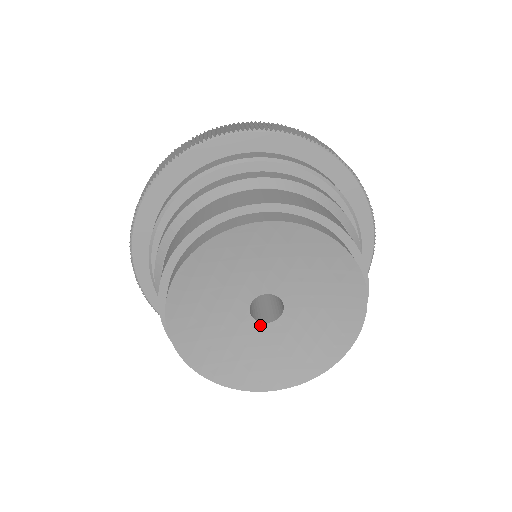
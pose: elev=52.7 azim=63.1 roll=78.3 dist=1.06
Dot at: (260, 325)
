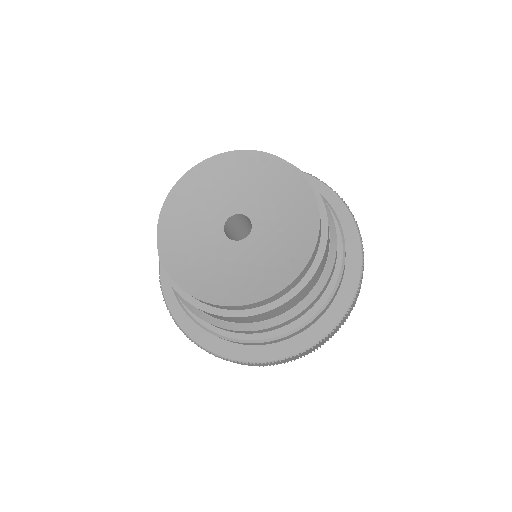
Dot at: (244, 242)
